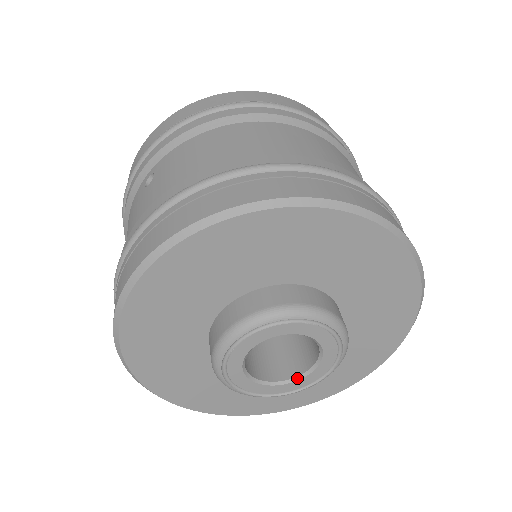
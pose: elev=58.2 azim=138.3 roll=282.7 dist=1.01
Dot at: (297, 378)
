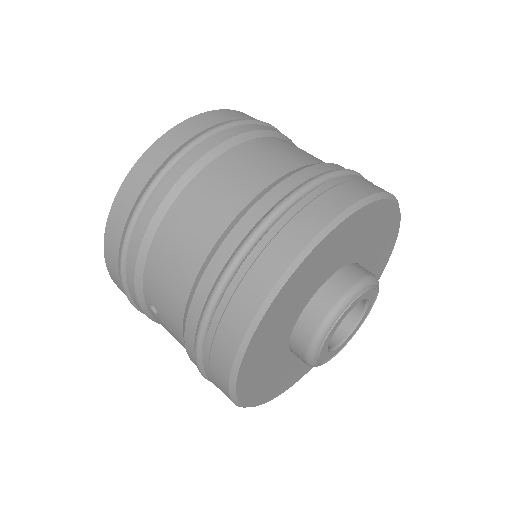
Dot at: (362, 315)
